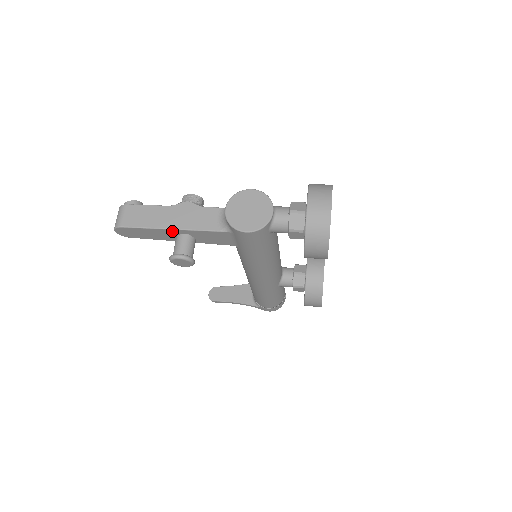
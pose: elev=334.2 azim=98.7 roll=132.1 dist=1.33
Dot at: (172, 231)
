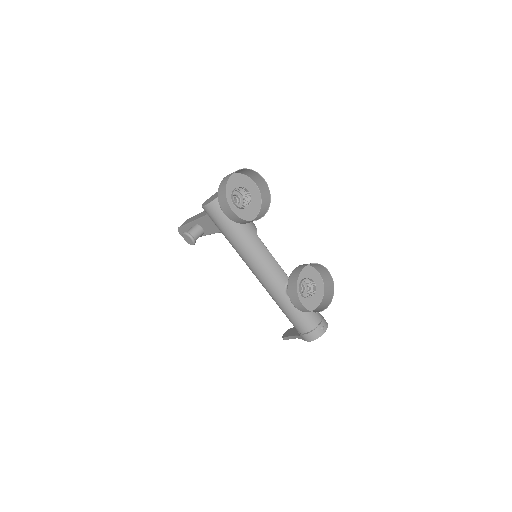
Dot at: (193, 224)
